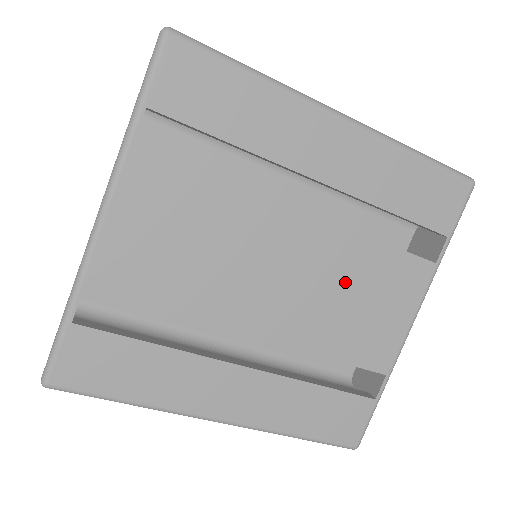
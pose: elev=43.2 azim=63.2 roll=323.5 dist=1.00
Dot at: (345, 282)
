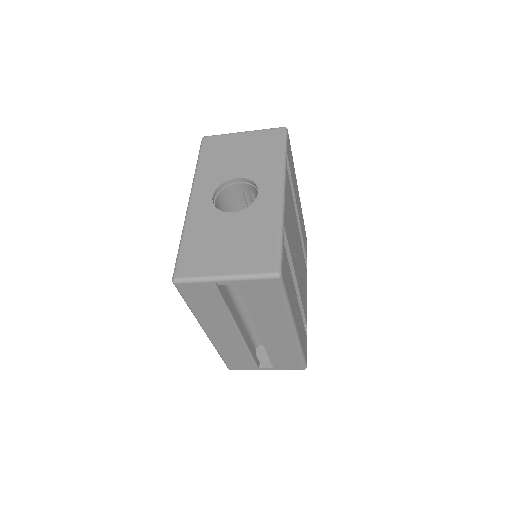
Dot at: (302, 268)
